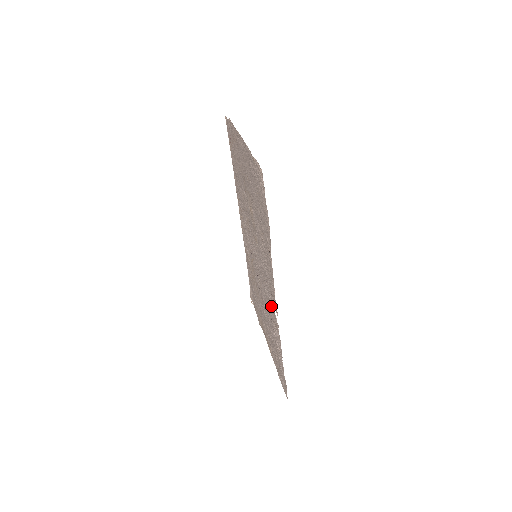
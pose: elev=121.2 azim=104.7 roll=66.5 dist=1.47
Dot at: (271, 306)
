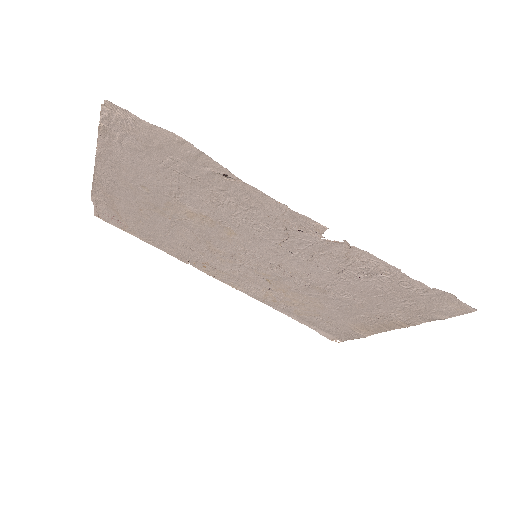
Dot at: (319, 249)
